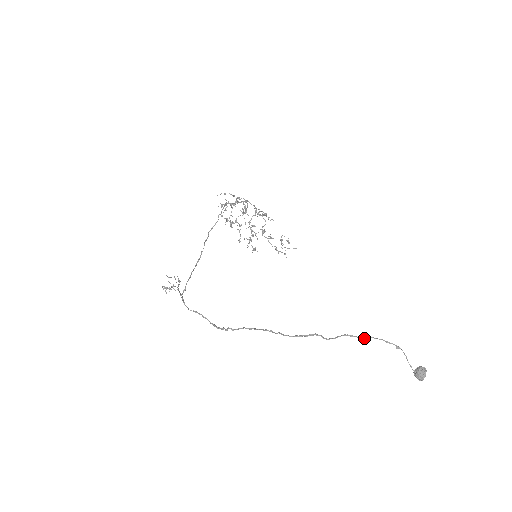
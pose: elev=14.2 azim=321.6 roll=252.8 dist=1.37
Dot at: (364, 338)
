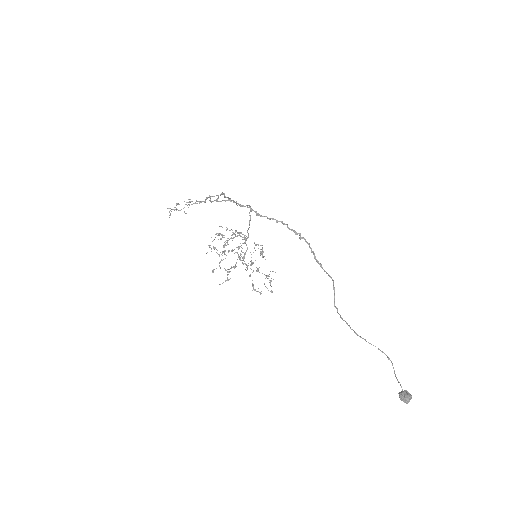
Dot at: occluded
